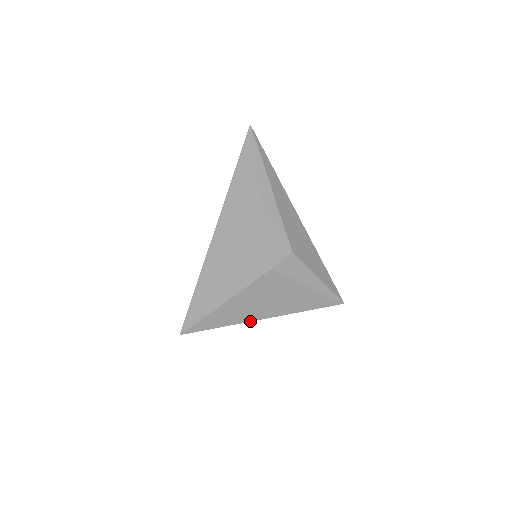
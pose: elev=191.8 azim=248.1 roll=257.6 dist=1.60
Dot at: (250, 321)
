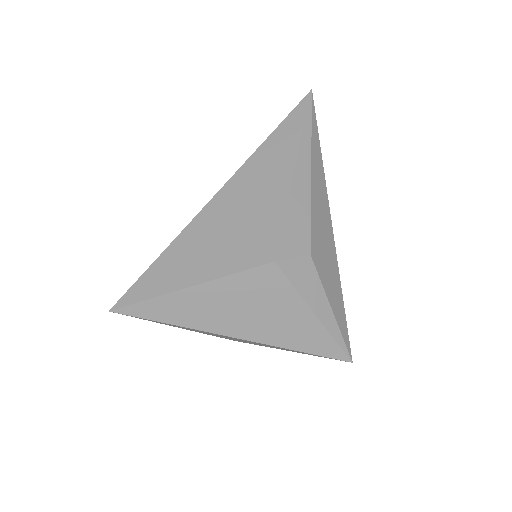
Dot at: (215, 333)
